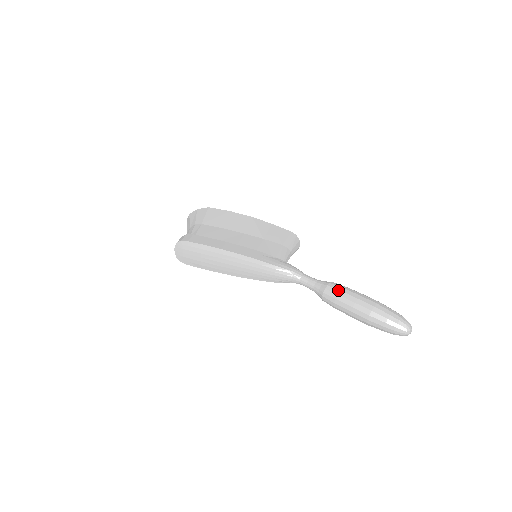
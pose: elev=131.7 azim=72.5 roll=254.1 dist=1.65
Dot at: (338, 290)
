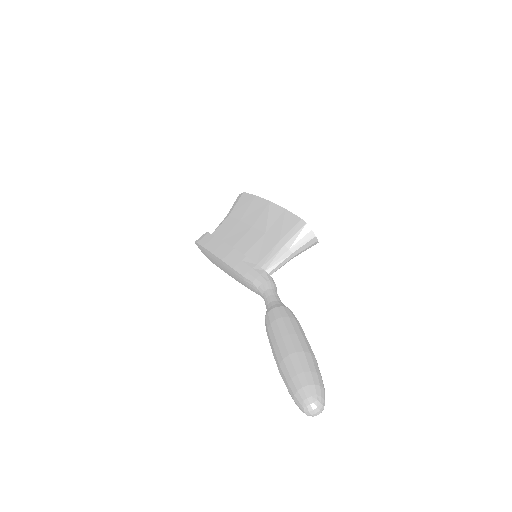
Dot at: (269, 322)
